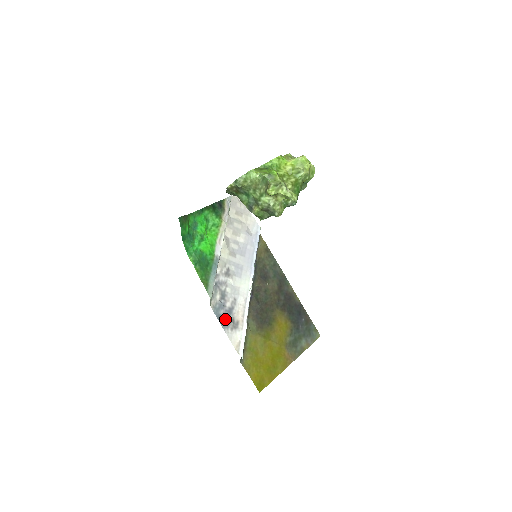
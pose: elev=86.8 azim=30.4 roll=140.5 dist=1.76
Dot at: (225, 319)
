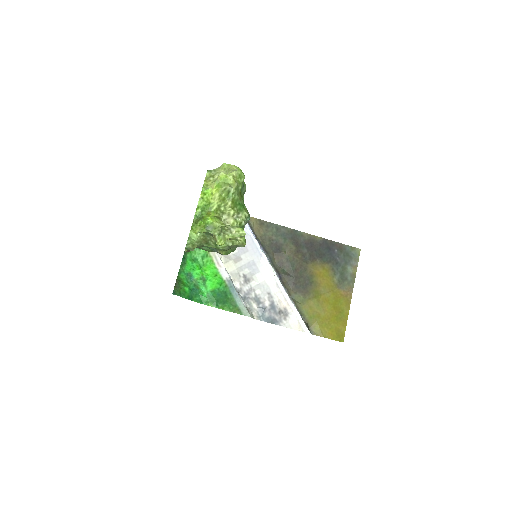
Dot at: (274, 317)
